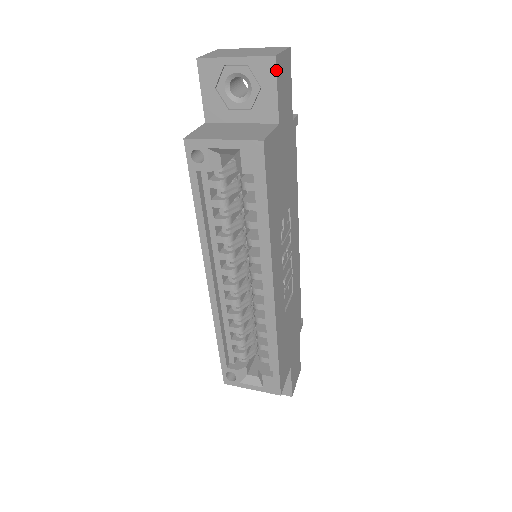
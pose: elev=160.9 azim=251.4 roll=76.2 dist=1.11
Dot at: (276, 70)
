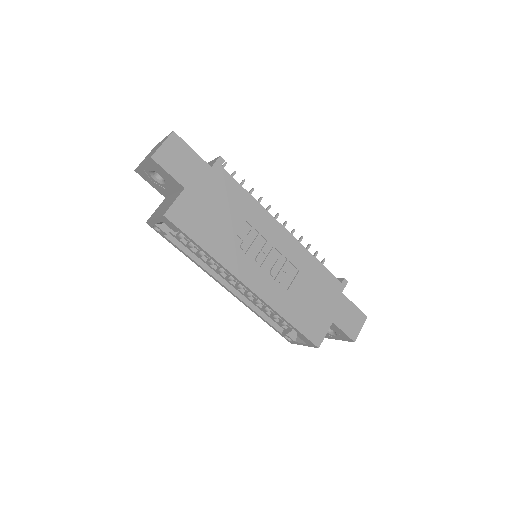
Dot at: (158, 164)
